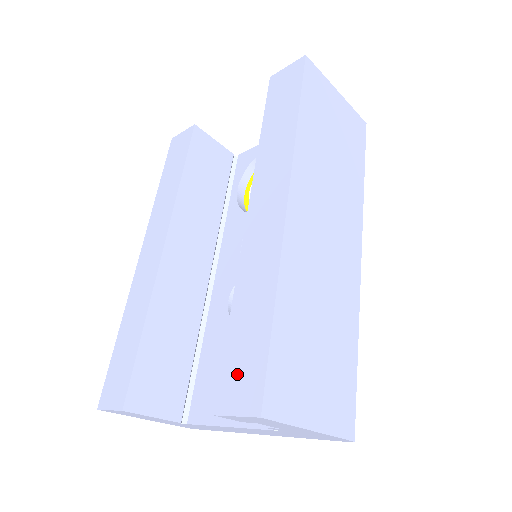
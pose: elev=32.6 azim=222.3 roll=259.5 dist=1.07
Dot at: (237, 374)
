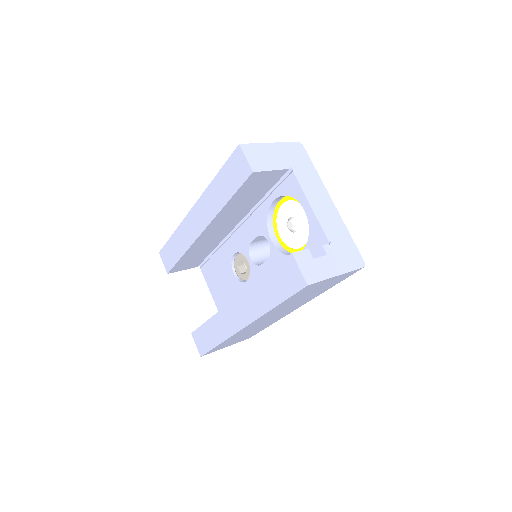
Dot at: (201, 338)
